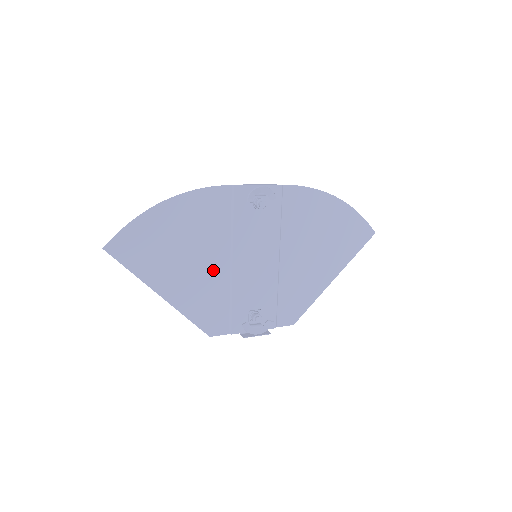
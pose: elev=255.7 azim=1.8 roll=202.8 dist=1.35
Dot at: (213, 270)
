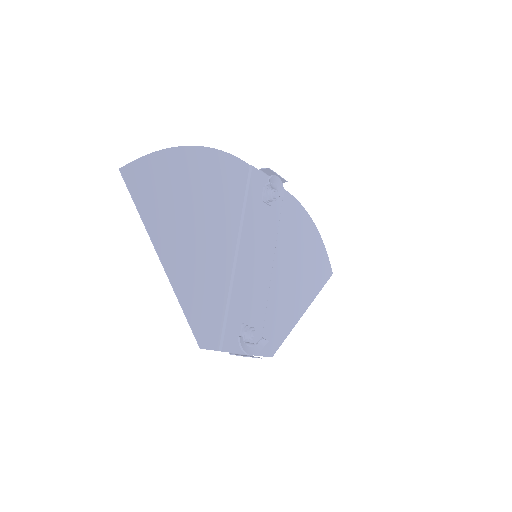
Dot at: (219, 256)
